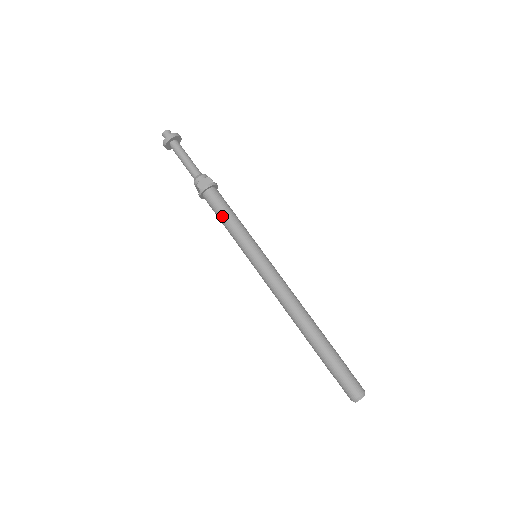
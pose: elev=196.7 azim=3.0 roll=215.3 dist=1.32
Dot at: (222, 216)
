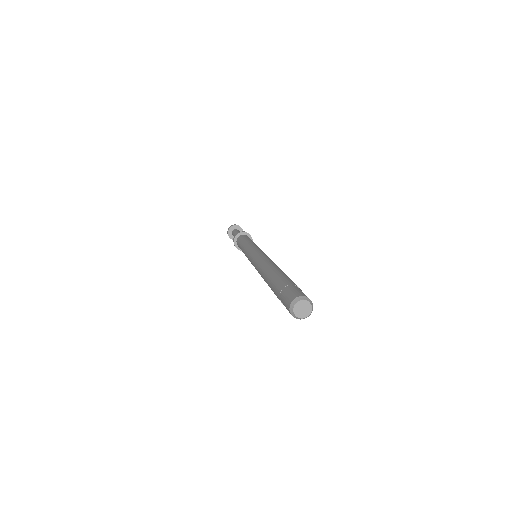
Dot at: (241, 245)
